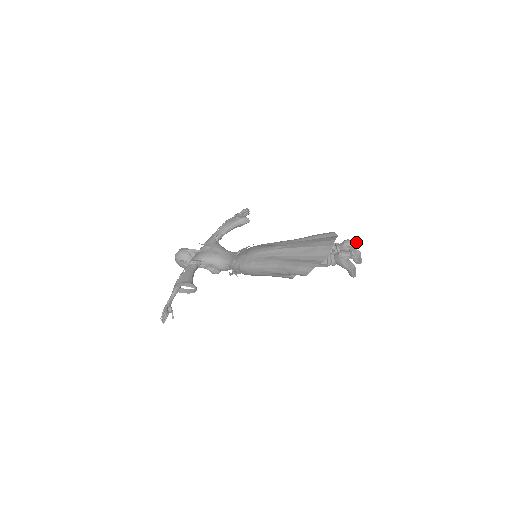
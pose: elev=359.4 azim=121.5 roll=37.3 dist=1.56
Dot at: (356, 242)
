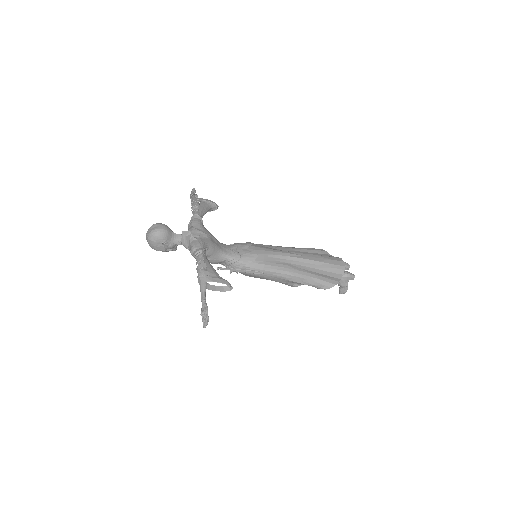
Dot at: (348, 265)
